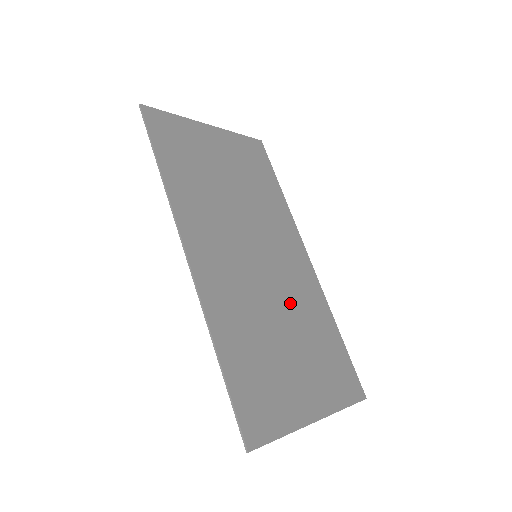
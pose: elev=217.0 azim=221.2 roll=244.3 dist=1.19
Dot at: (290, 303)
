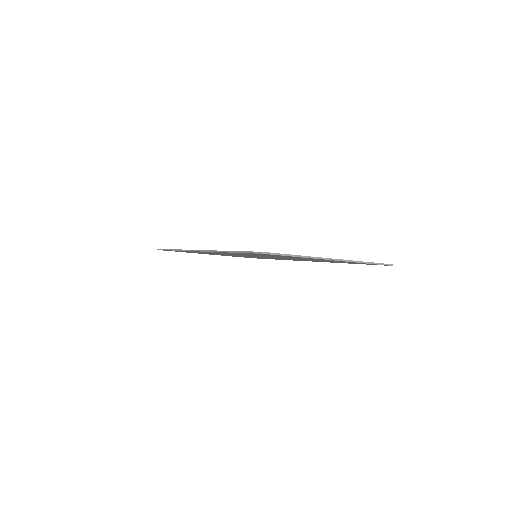
Dot at: occluded
